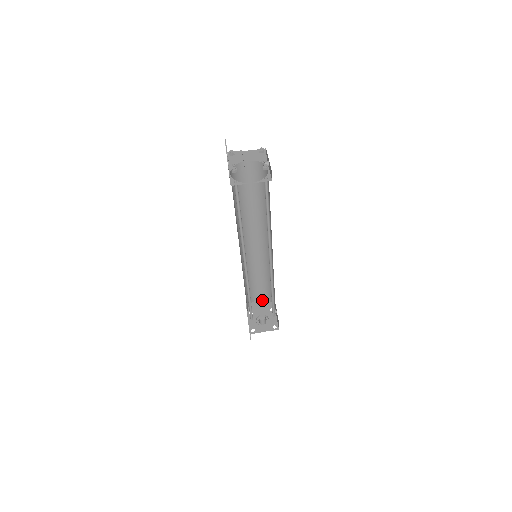
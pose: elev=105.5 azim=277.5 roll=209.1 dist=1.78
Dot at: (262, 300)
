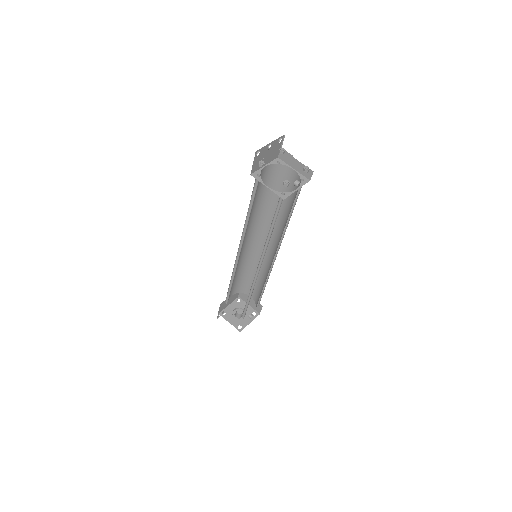
Dot at: (253, 299)
